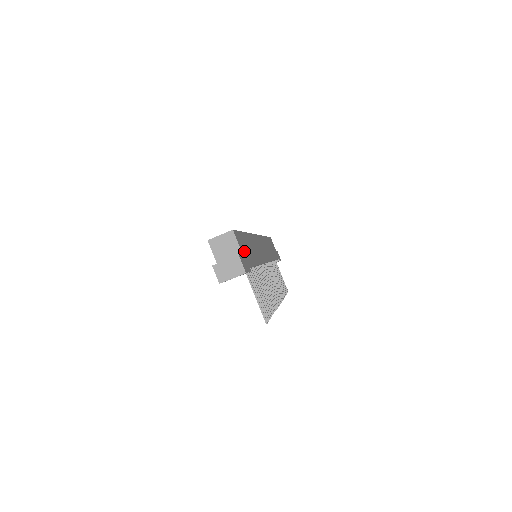
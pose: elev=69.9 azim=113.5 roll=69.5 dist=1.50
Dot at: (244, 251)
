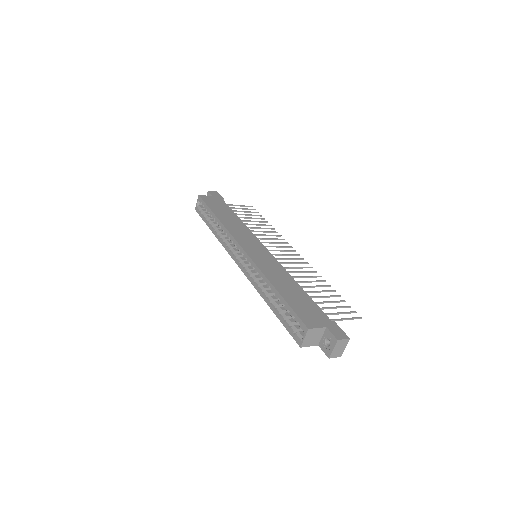
Dot at: (316, 318)
